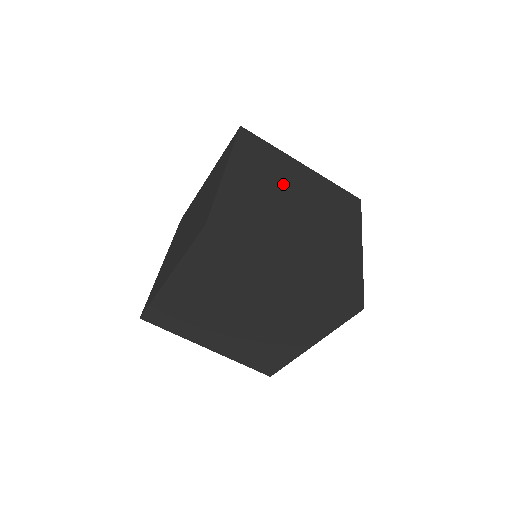
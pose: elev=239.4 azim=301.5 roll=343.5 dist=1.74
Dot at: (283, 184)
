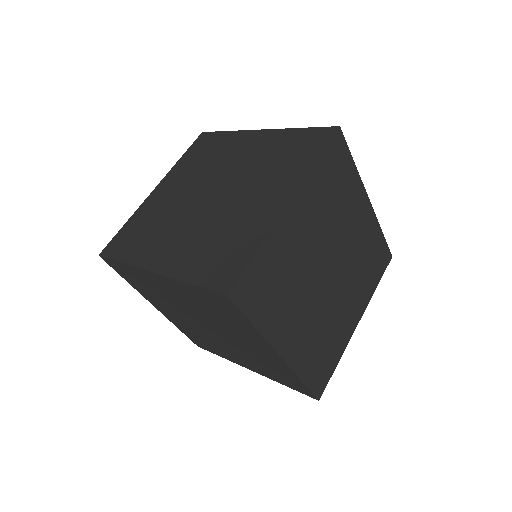
Dot at: (335, 231)
